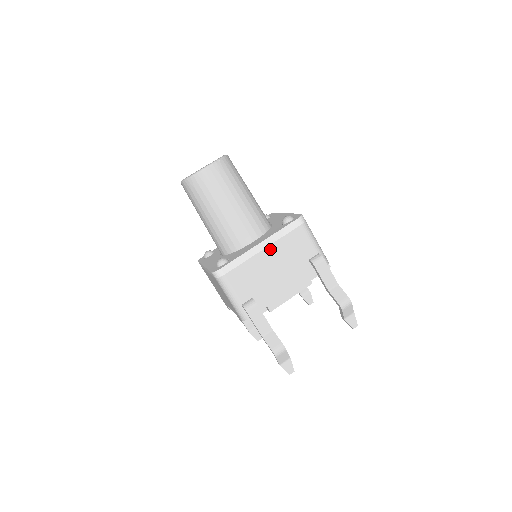
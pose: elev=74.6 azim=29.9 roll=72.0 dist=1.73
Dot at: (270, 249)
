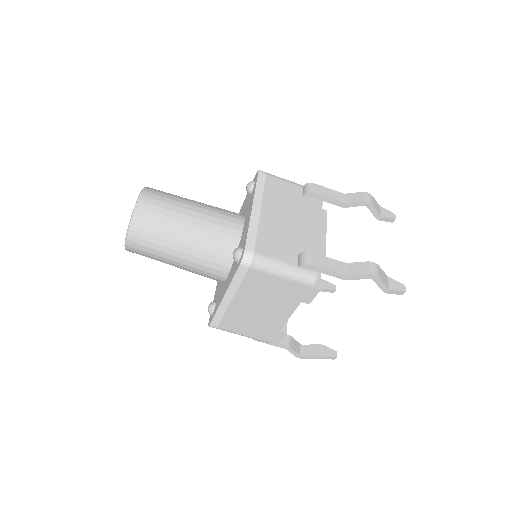
Dot at: (265, 207)
